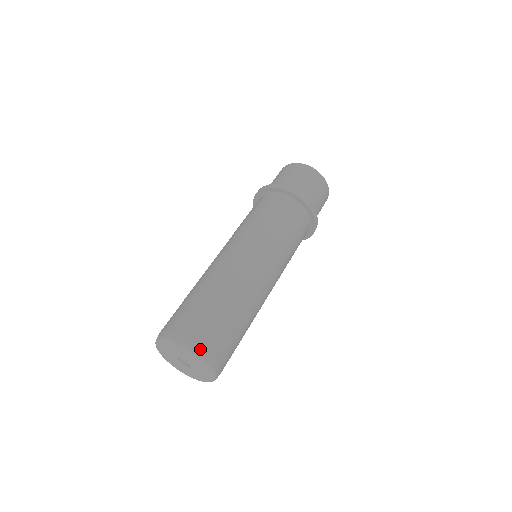
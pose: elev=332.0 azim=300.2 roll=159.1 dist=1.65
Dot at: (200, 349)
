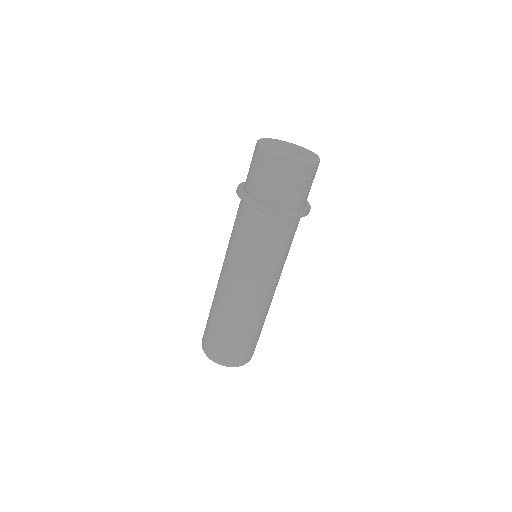
Dot at: (218, 360)
